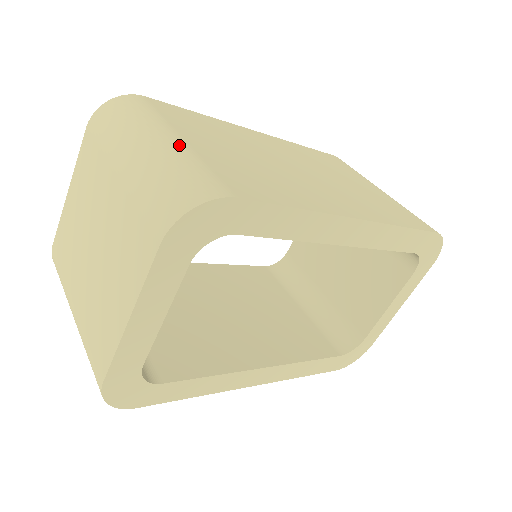
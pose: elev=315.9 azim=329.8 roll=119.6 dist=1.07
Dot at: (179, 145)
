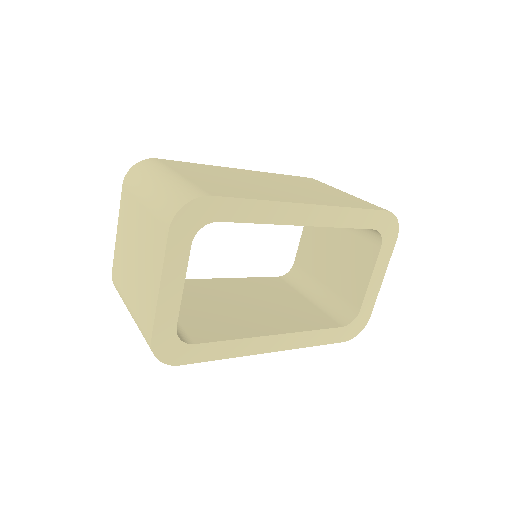
Dot at: (177, 178)
